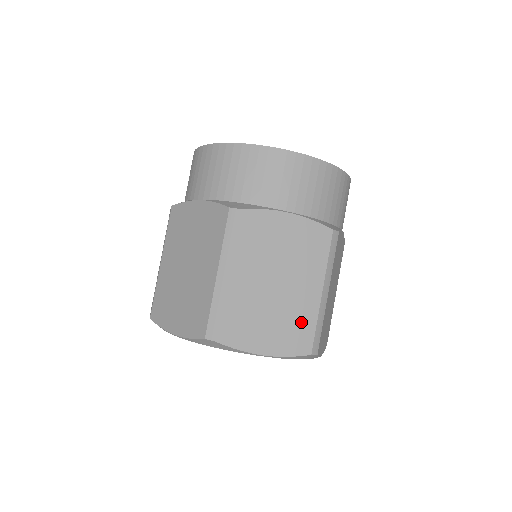
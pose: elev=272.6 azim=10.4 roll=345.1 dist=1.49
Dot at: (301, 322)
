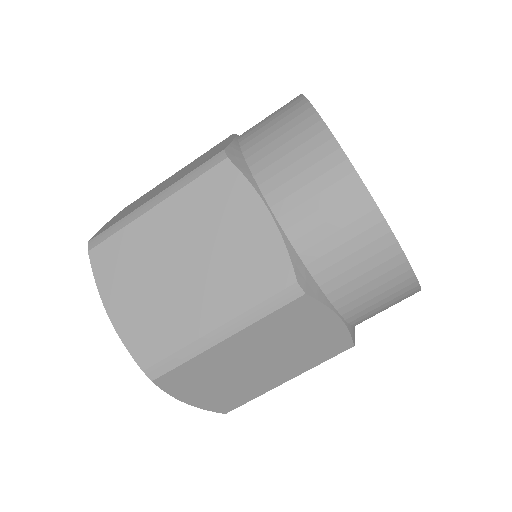
Dot at: (167, 329)
